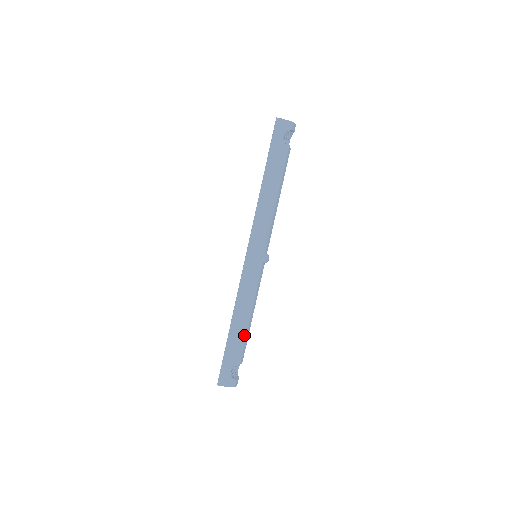
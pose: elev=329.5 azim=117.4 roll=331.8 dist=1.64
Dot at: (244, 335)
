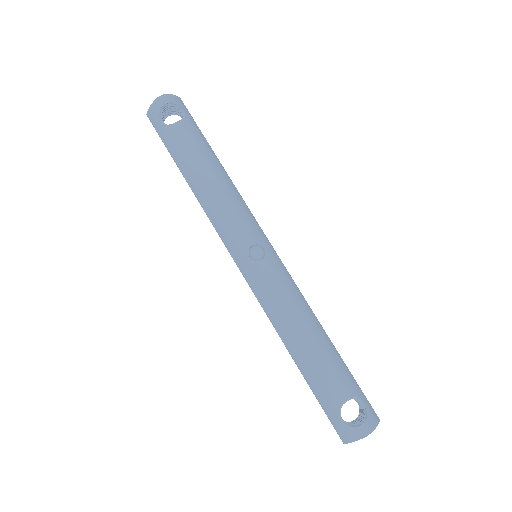
Dot at: (314, 361)
